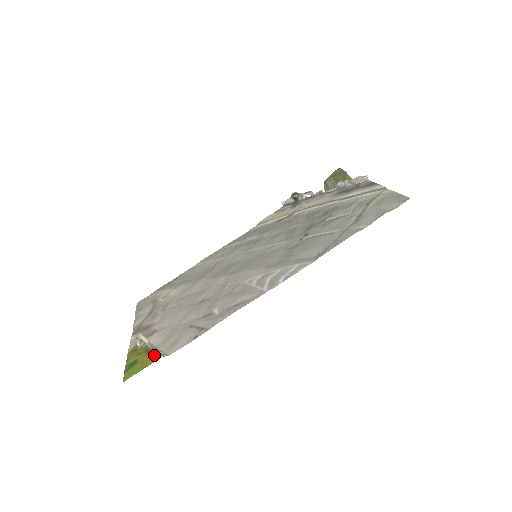
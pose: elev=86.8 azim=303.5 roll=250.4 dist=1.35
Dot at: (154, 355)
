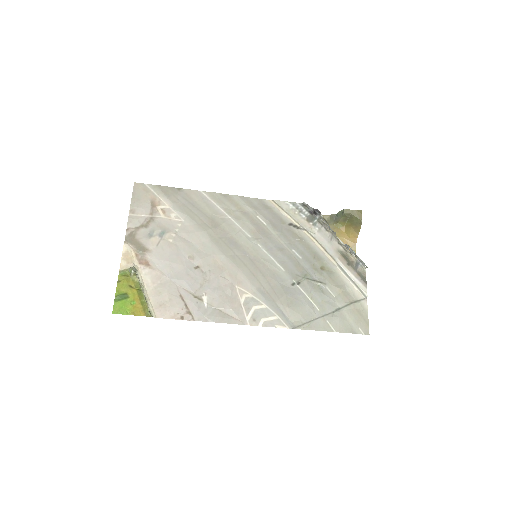
Dot at: (145, 306)
